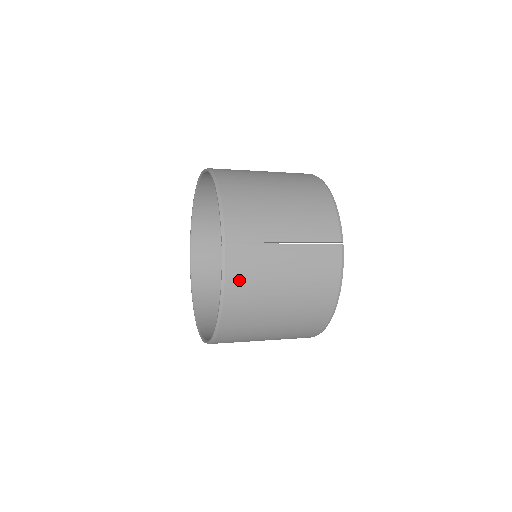
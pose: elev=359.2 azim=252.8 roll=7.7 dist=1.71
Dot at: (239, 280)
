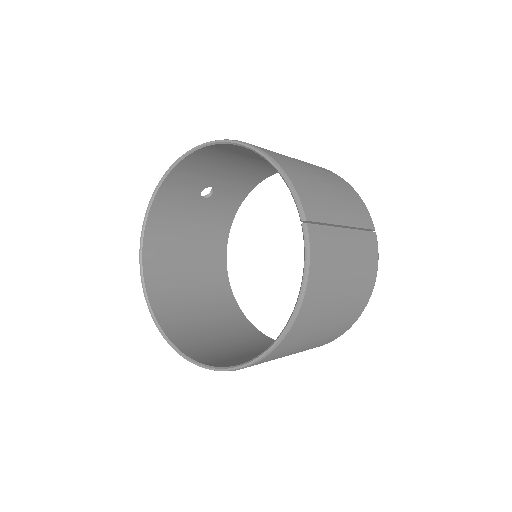
Dot at: (319, 270)
